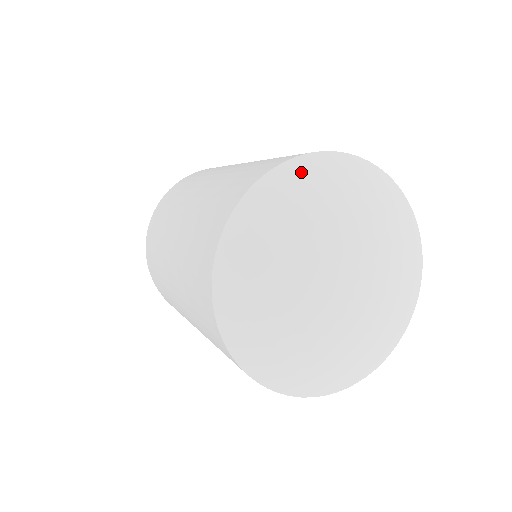
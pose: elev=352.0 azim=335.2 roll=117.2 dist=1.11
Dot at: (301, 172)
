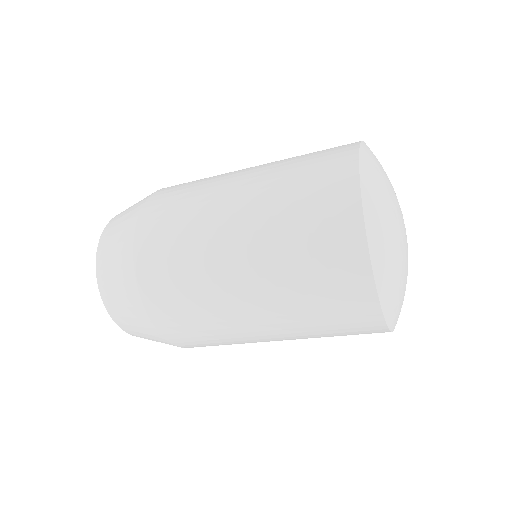
Dot at: occluded
